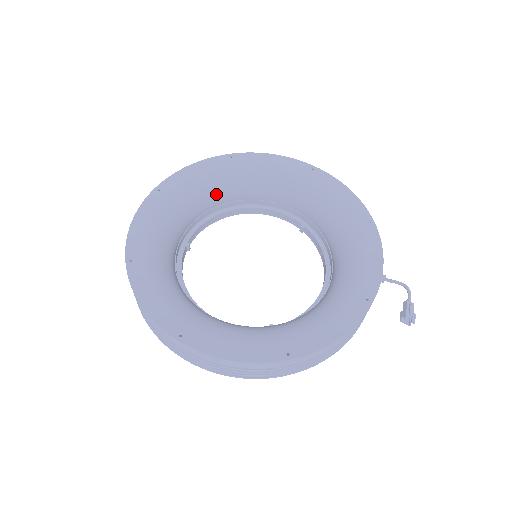
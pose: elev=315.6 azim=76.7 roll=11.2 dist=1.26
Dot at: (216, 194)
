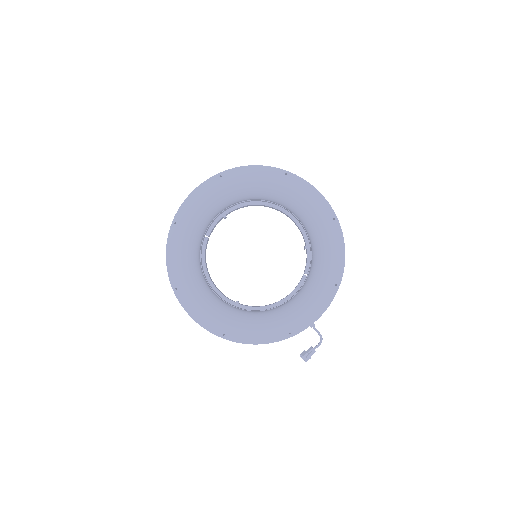
Dot at: (260, 195)
